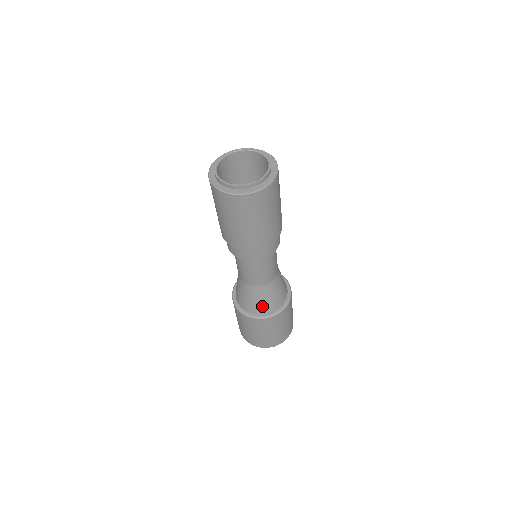
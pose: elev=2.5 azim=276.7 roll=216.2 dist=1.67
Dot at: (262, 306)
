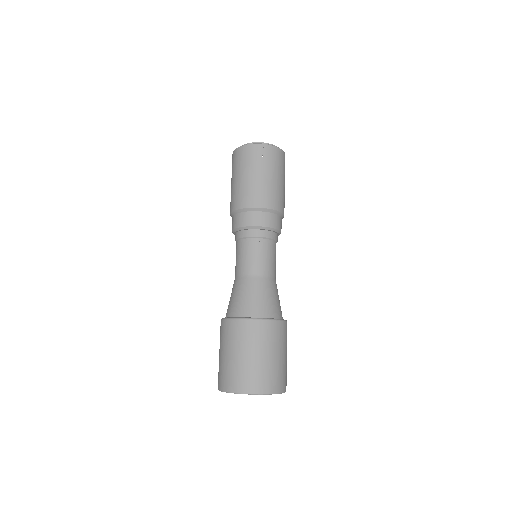
Dot at: (261, 305)
